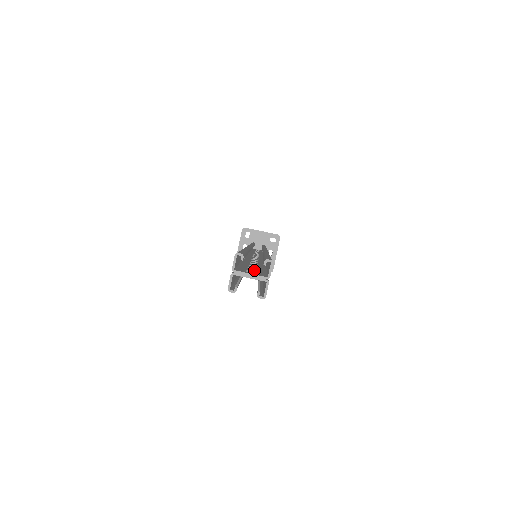
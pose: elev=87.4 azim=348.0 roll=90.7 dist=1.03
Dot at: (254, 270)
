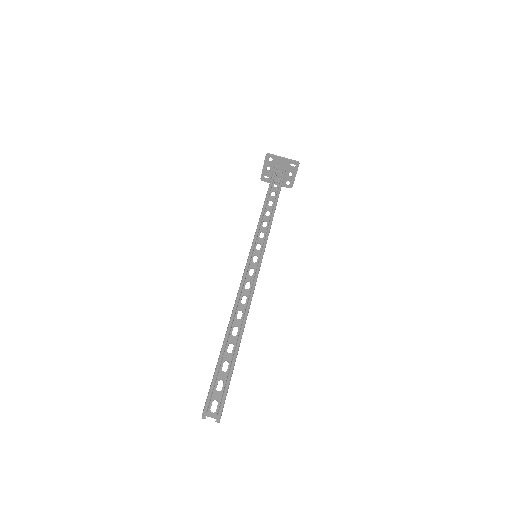
Dot at: (219, 395)
